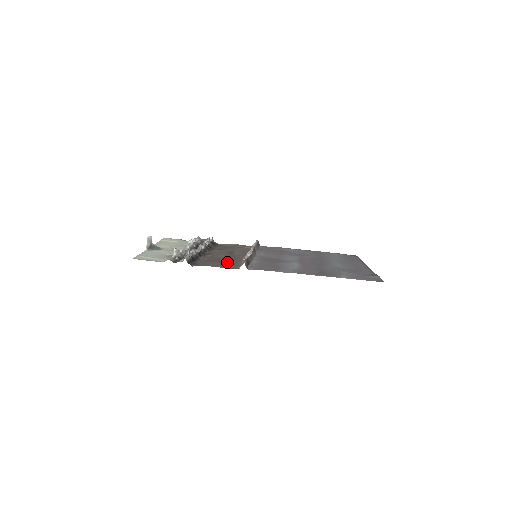
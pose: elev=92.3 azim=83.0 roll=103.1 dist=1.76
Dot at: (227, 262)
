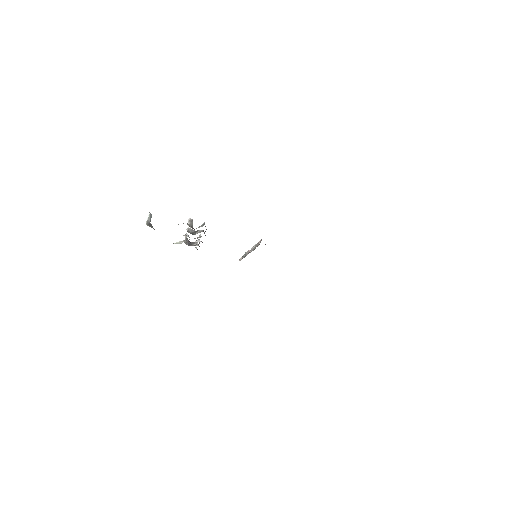
Dot at: occluded
